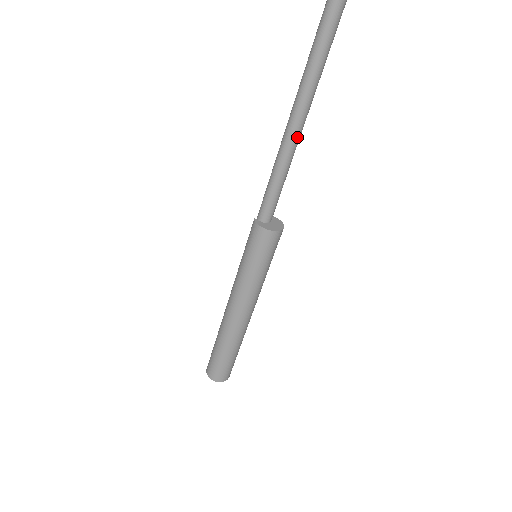
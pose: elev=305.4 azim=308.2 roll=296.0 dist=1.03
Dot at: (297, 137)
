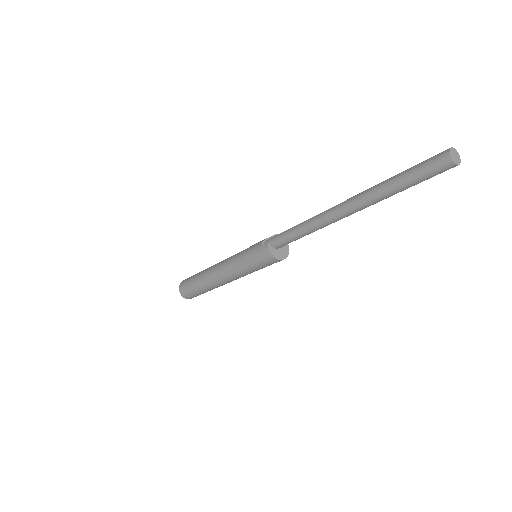
Dot at: (334, 222)
